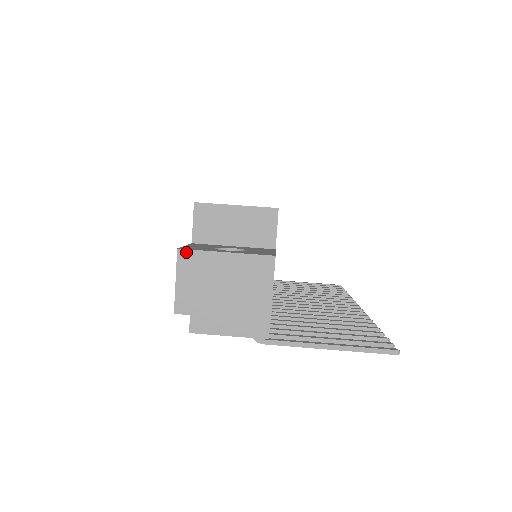
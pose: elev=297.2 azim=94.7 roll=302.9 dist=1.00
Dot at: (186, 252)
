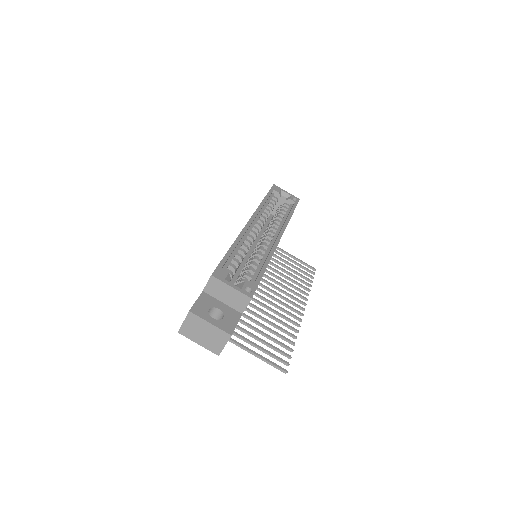
Dot at: (192, 314)
